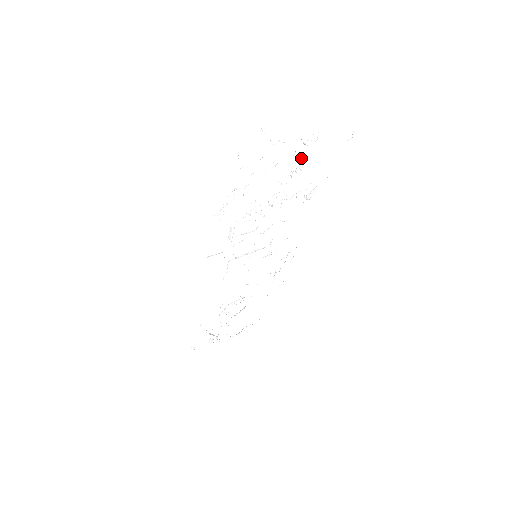
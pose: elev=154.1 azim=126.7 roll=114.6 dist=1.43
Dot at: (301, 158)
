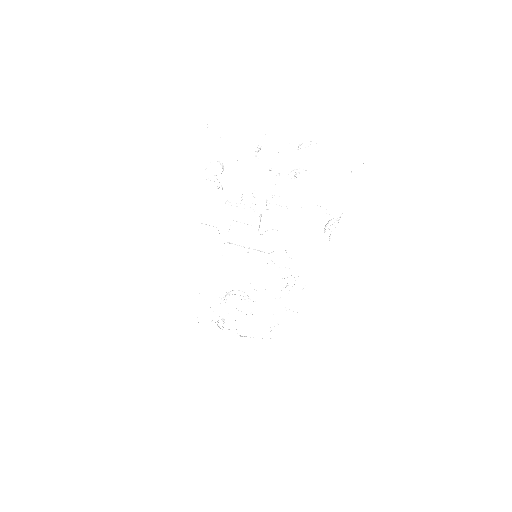
Dot at: occluded
